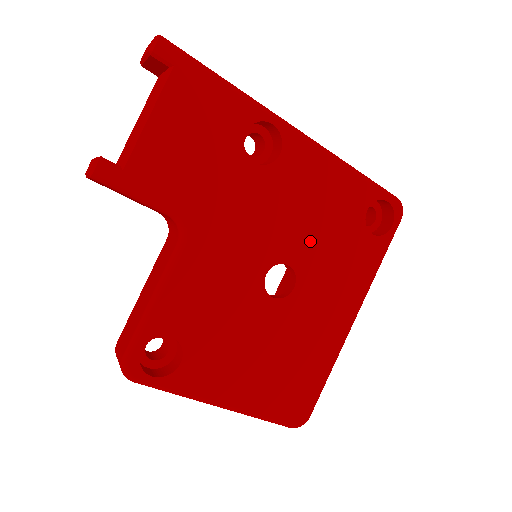
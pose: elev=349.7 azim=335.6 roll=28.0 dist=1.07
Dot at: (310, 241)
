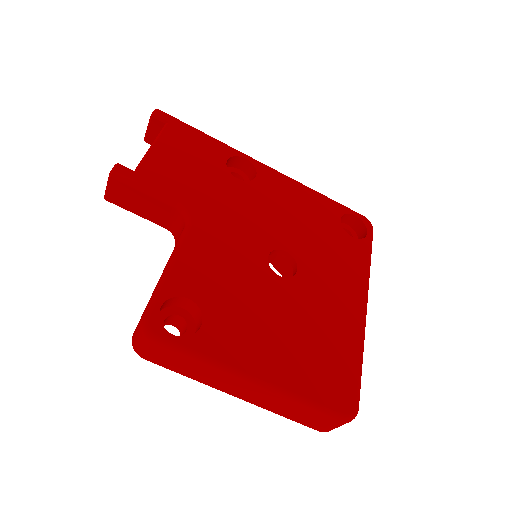
Dot at: (299, 236)
